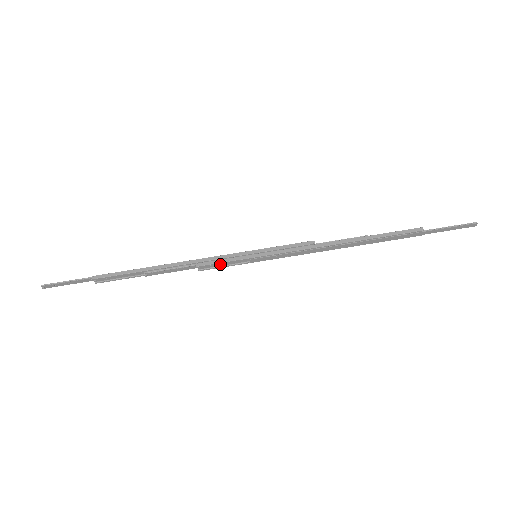
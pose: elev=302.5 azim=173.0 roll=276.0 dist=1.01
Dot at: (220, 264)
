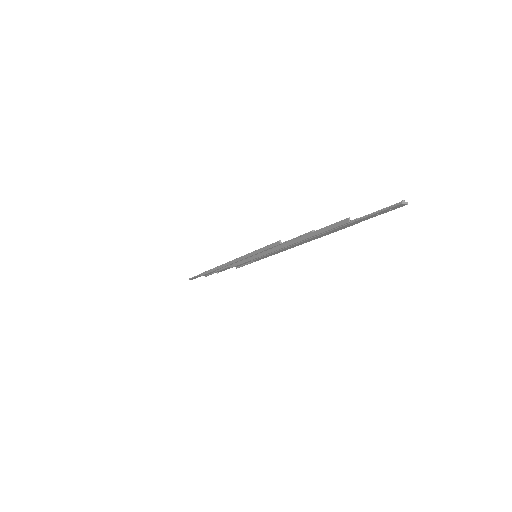
Dot at: (242, 264)
